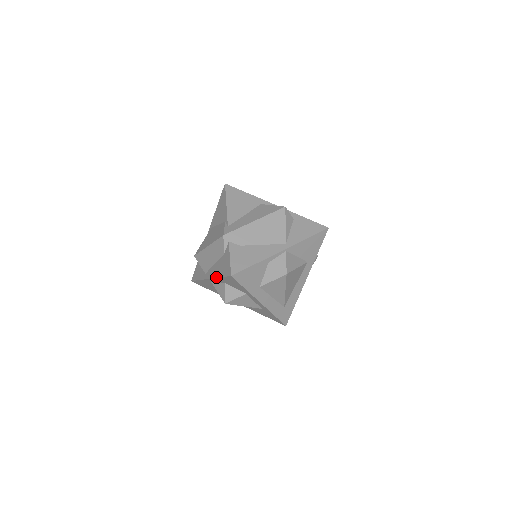
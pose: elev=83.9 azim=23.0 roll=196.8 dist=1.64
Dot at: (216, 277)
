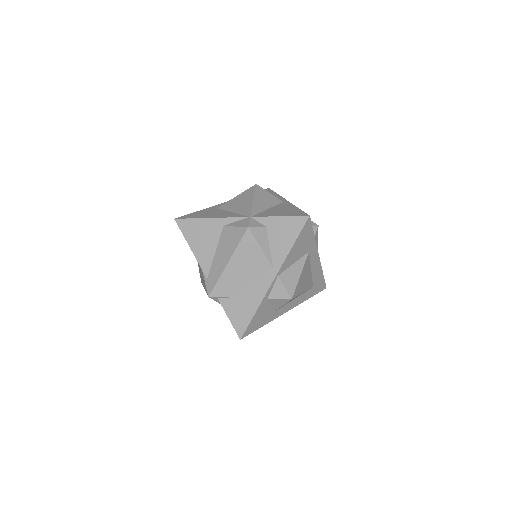
Dot at: occluded
